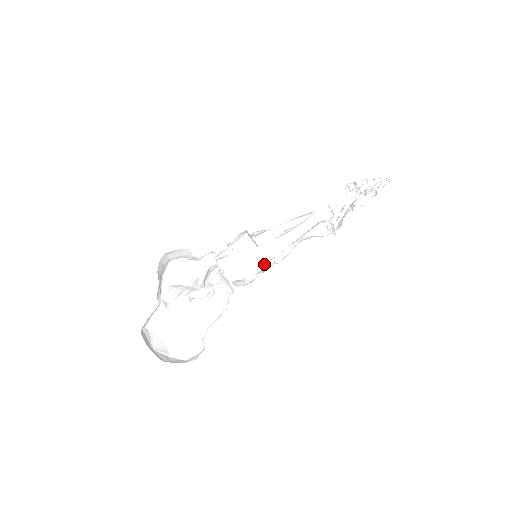
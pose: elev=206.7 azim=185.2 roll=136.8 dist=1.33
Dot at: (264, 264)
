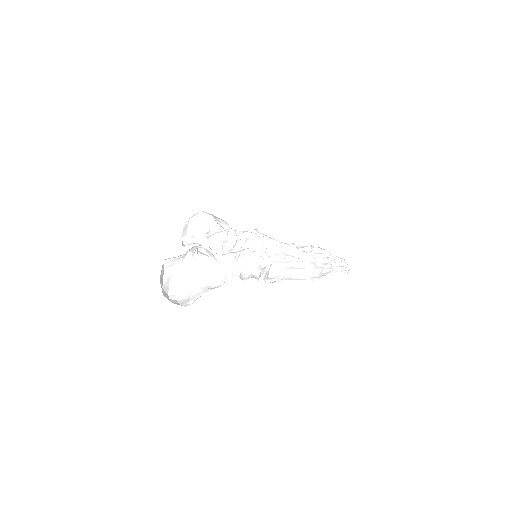
Dot at: (267, 281)
